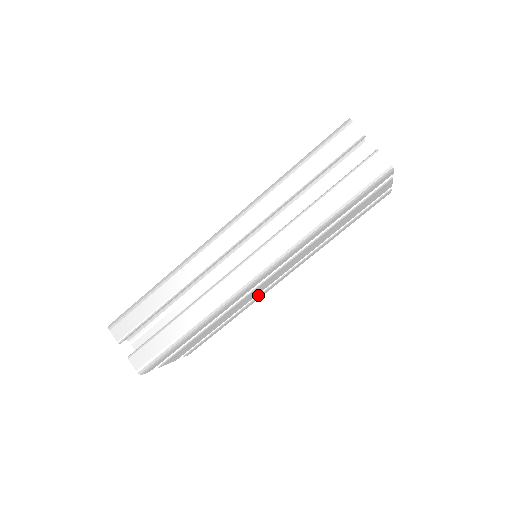
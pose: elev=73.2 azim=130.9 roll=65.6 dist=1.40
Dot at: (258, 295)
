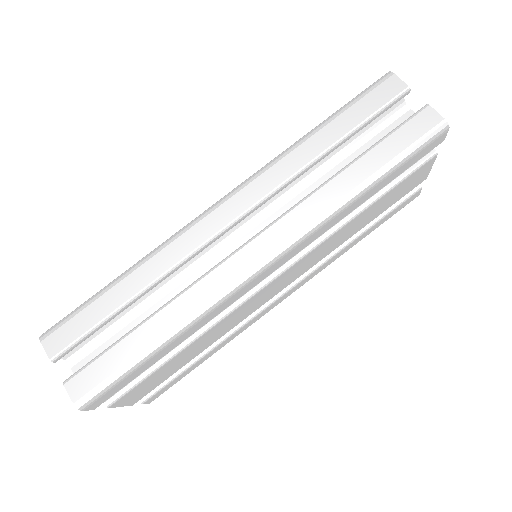
Dot at: (252, 317)
